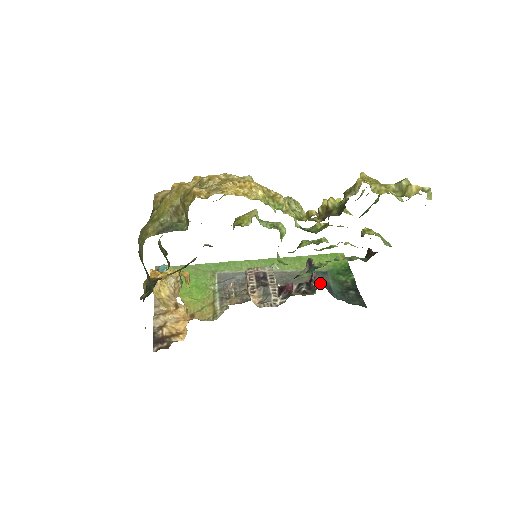
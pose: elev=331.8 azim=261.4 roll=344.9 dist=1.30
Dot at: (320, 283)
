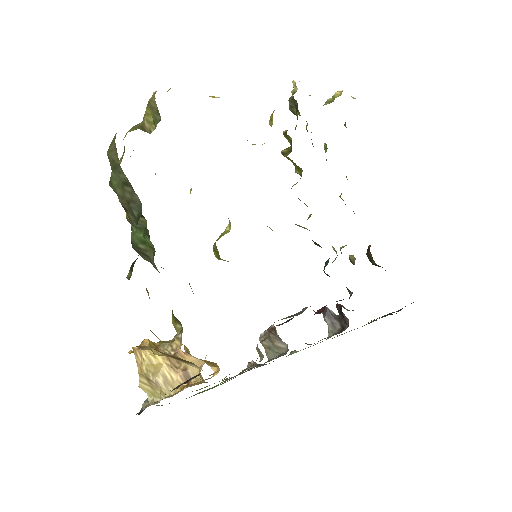
Dot at: (352, 310)
